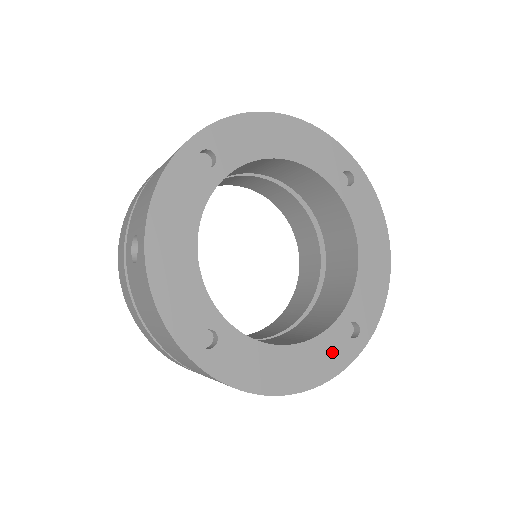
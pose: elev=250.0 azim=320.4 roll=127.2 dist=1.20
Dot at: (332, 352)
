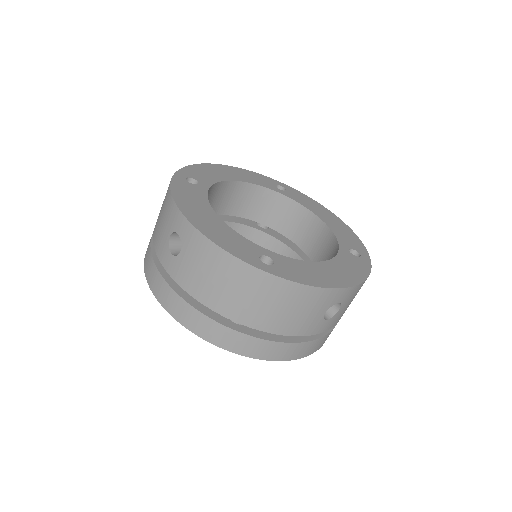
Dot at: (353, 264)
